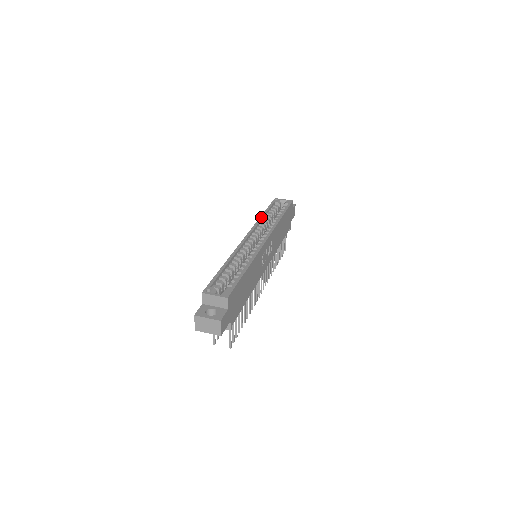
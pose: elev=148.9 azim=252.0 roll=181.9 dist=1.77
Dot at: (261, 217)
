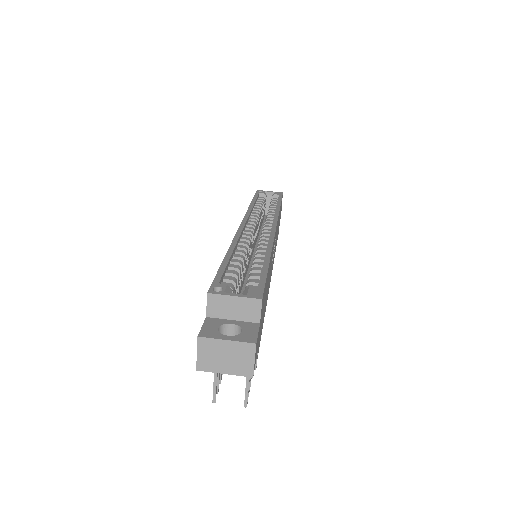
Dot at: (251, 205)
